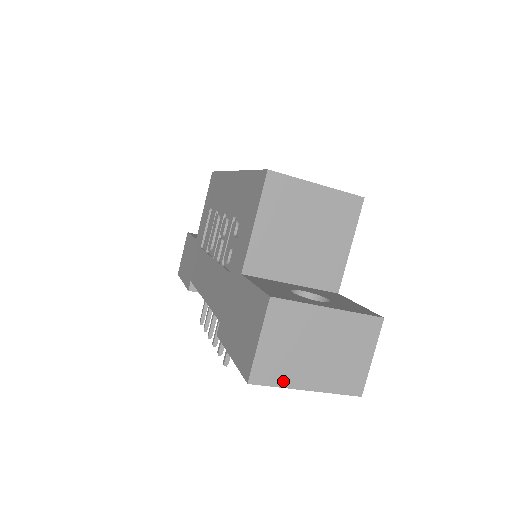
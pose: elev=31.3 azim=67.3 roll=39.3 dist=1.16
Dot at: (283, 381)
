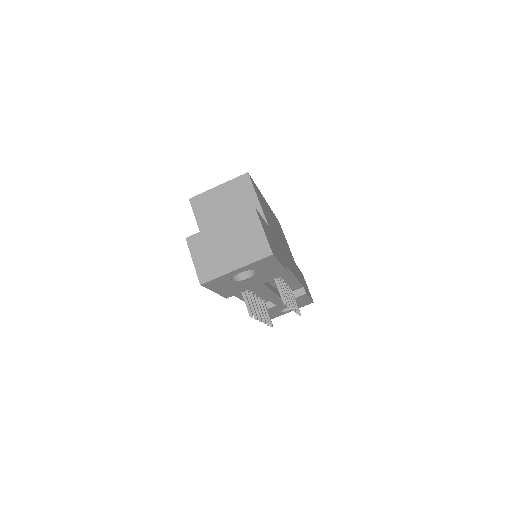
Dot at: (219, 273)
